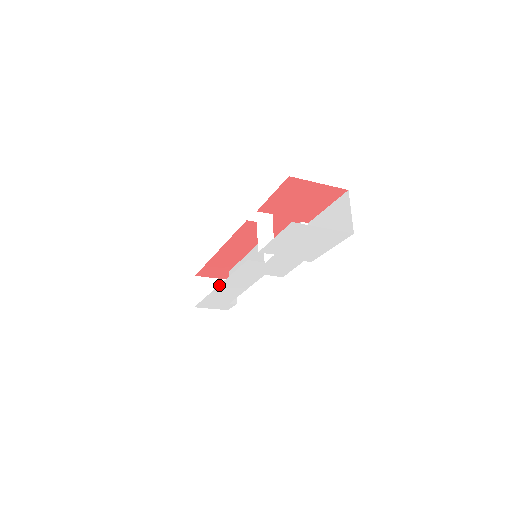
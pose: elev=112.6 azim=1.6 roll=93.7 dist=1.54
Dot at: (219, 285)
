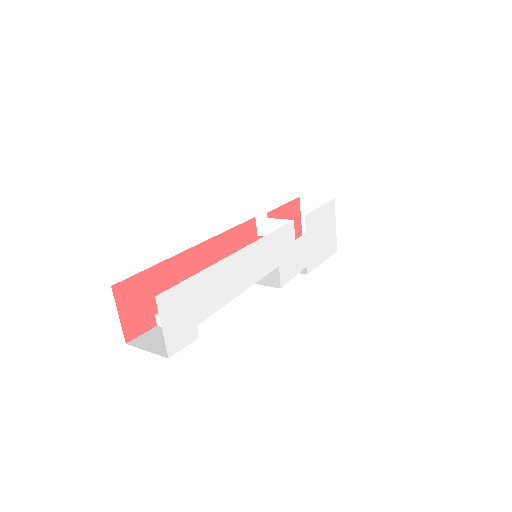
Dot at: (242, 249)
